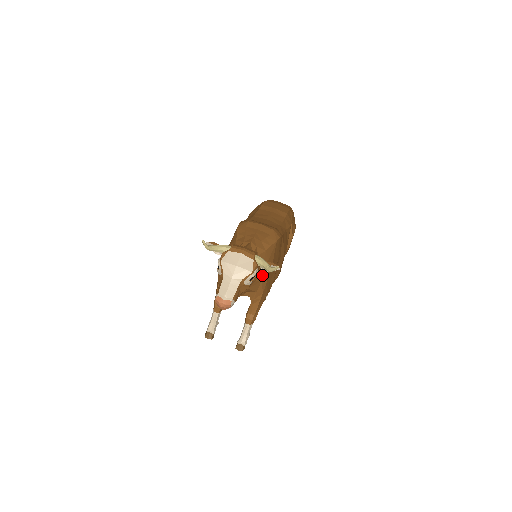
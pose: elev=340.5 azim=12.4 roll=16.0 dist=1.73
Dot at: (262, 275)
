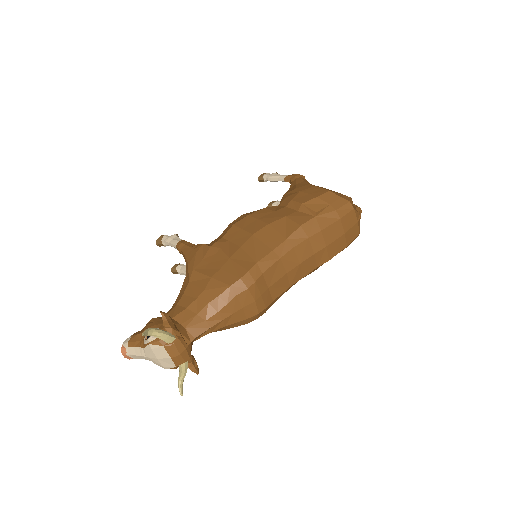
Dot at: occluded
